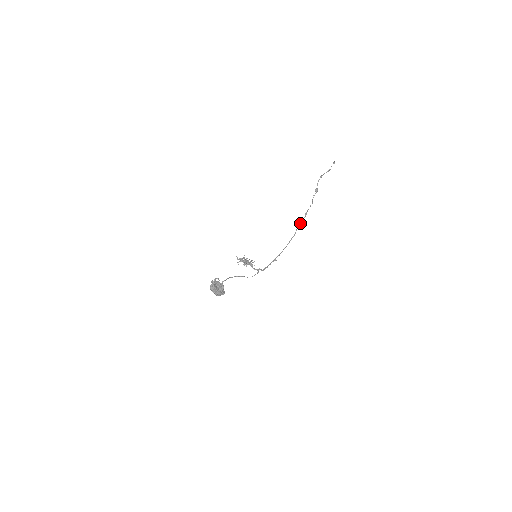
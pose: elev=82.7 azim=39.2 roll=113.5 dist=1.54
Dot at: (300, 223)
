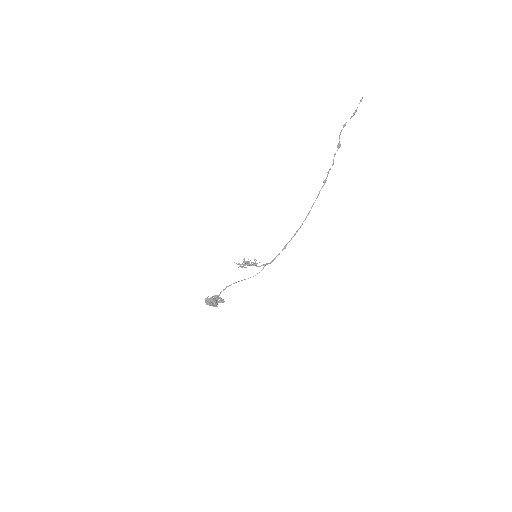
Dot at: (318, 194)
